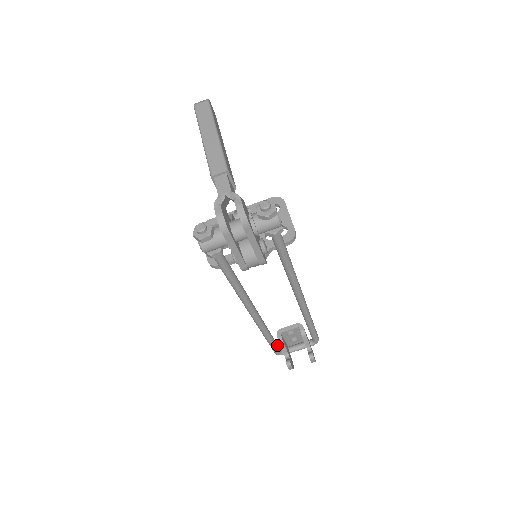
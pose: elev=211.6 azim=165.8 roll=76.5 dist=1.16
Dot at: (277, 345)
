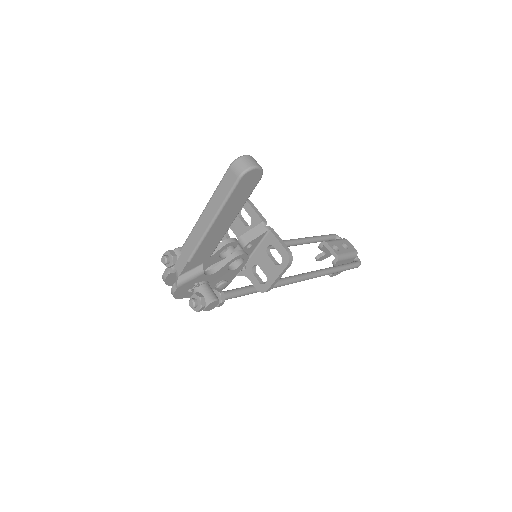
Dot at: (326, 240)
